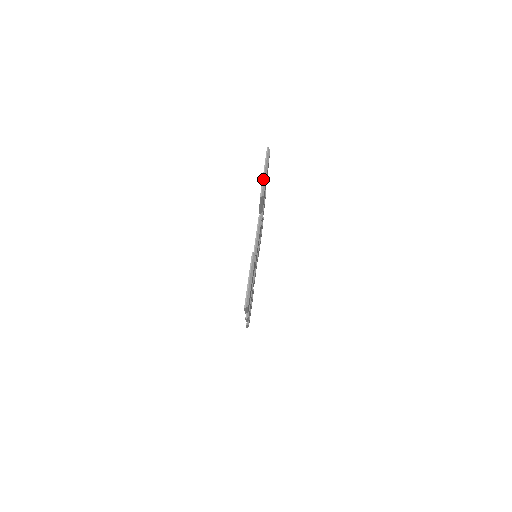
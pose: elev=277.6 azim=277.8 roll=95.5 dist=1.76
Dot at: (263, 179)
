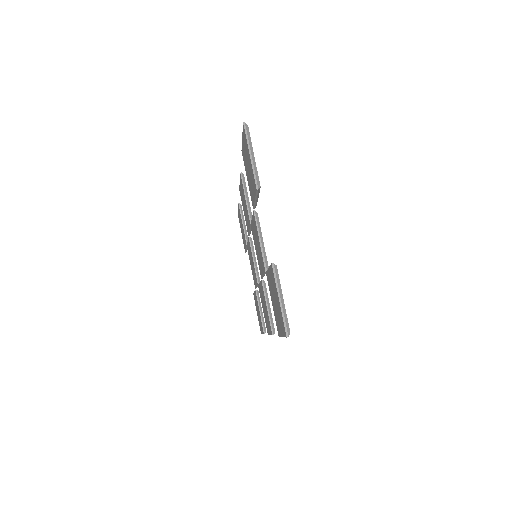
Dot at: (253, 166)
